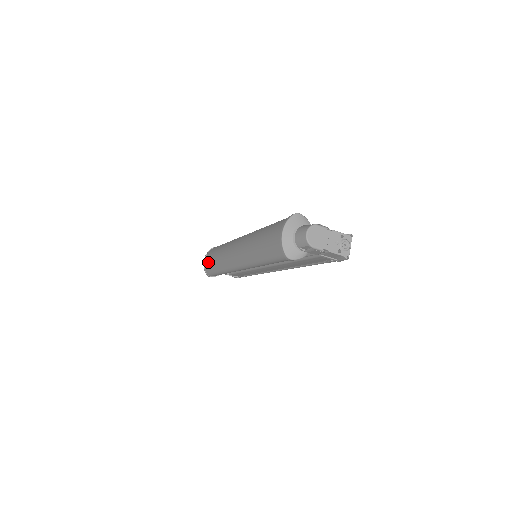
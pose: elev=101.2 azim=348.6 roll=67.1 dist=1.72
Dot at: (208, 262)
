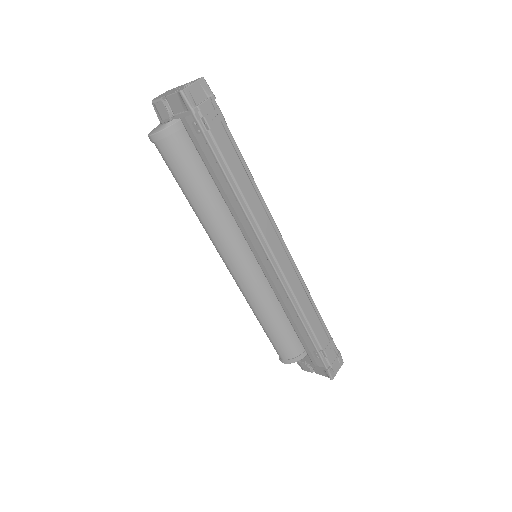
Dot at: occluded
